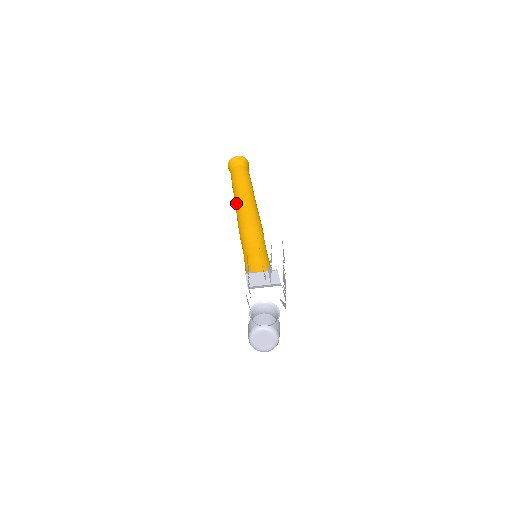
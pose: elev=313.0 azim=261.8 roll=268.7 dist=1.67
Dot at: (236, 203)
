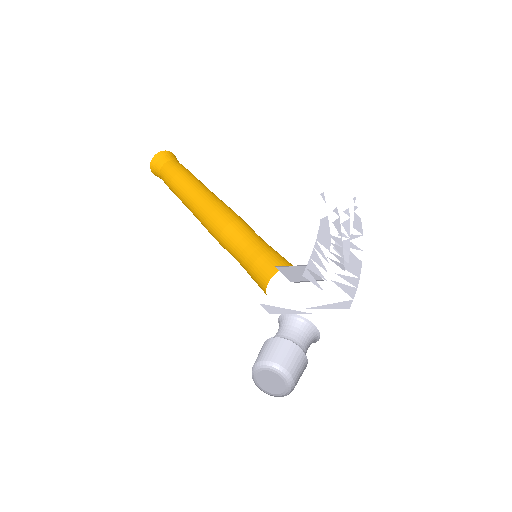
Dot at: (194, 197)
